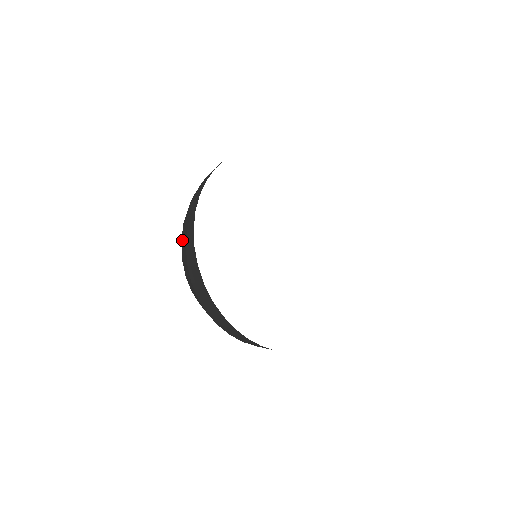
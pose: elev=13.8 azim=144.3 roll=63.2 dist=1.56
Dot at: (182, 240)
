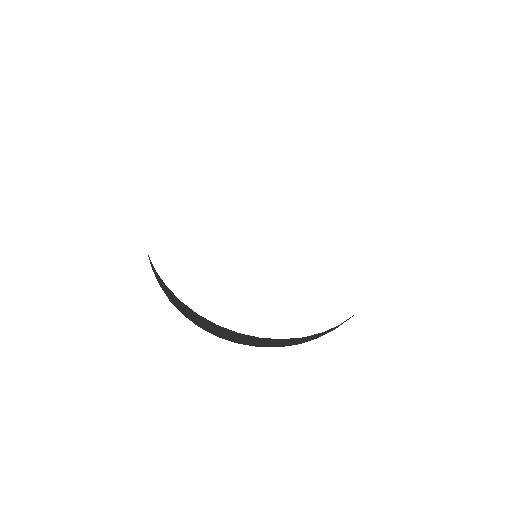
Dot at: occluded
